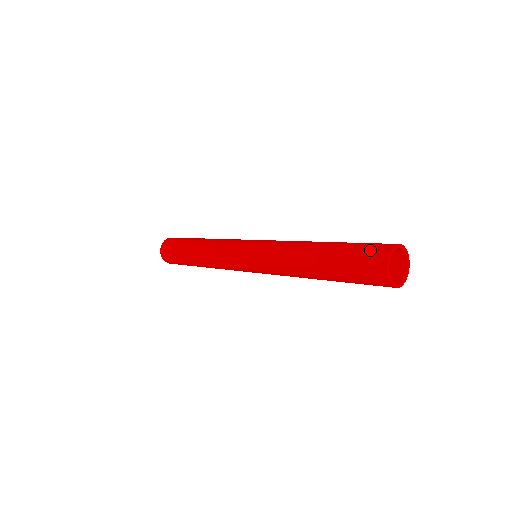
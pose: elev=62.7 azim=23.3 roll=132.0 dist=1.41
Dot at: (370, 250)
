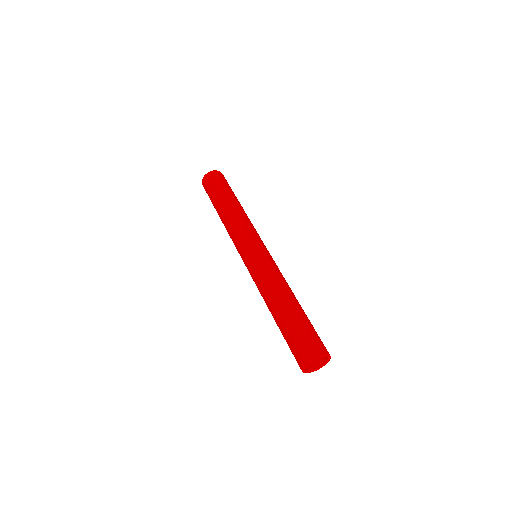
Dot at: (317, 340)
